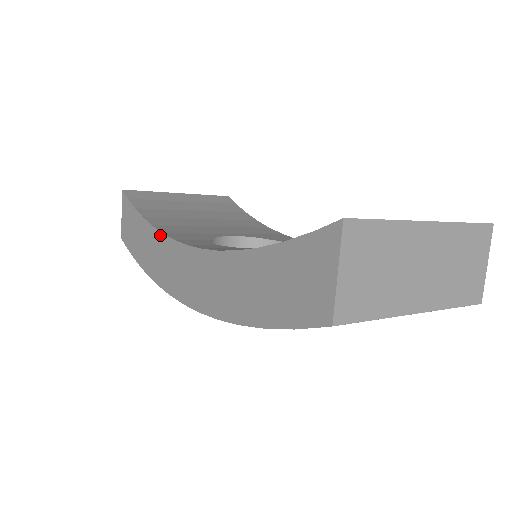
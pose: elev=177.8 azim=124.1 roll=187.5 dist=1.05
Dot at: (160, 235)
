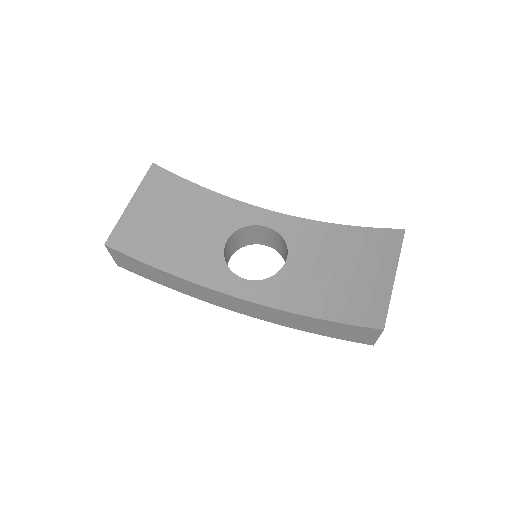
Dot at: (195, 285)
